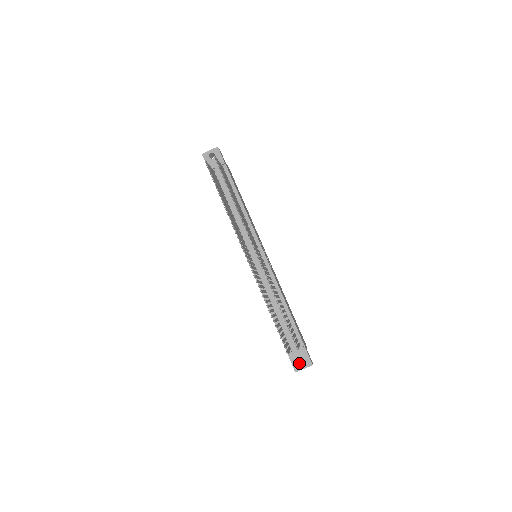
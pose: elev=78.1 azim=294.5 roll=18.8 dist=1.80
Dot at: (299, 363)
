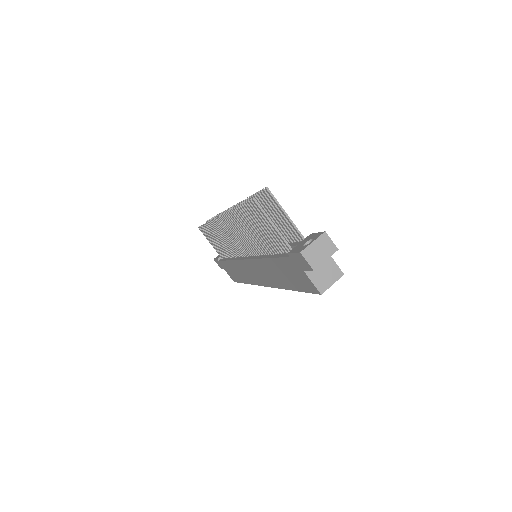
Dot at: occluded
